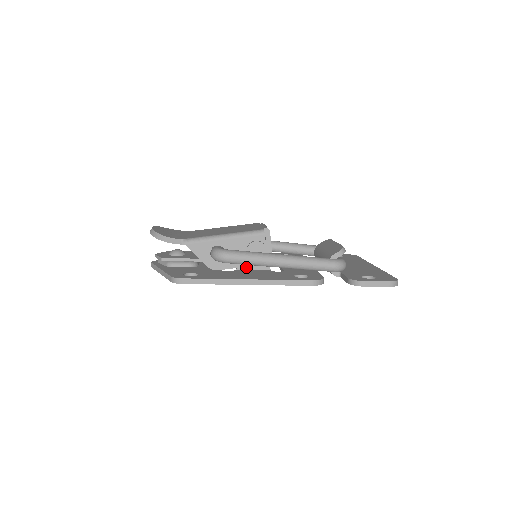
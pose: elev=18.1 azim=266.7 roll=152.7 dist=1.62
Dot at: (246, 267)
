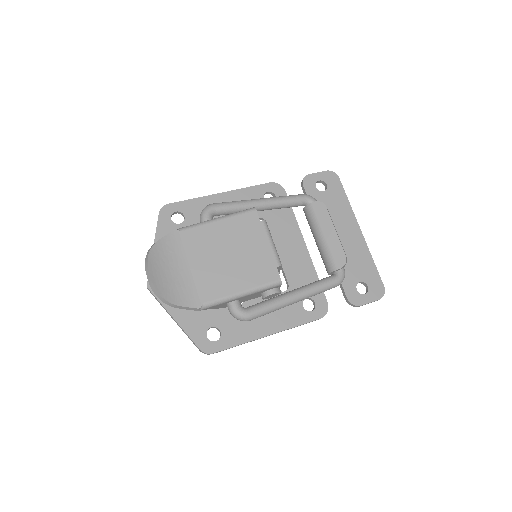
Dot at: occluded
